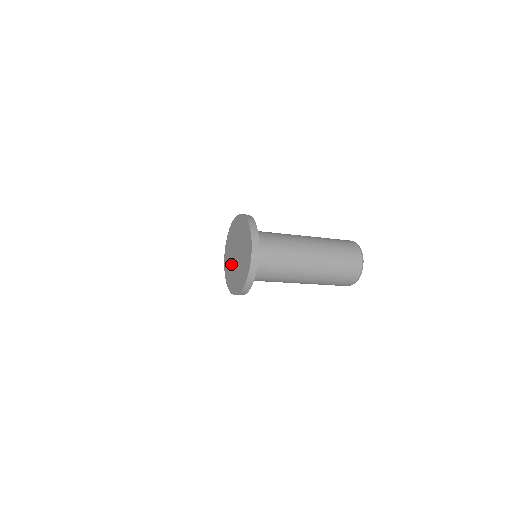
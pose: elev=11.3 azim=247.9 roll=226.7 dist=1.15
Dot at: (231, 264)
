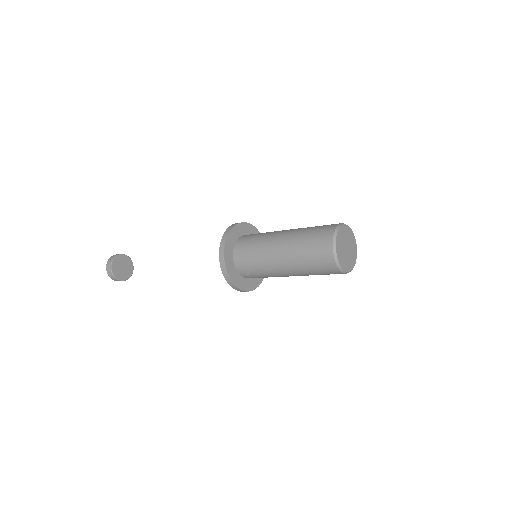
Dot at: occluded
